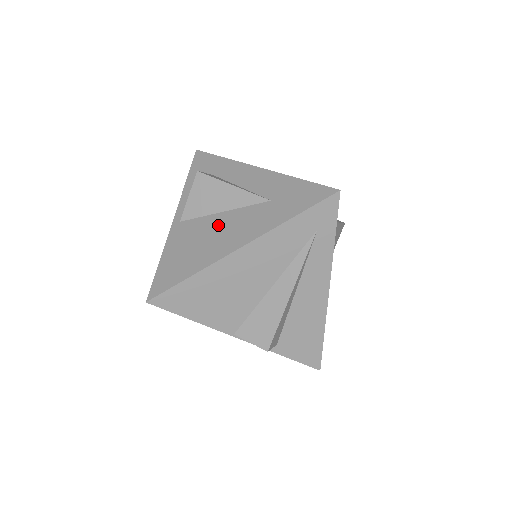
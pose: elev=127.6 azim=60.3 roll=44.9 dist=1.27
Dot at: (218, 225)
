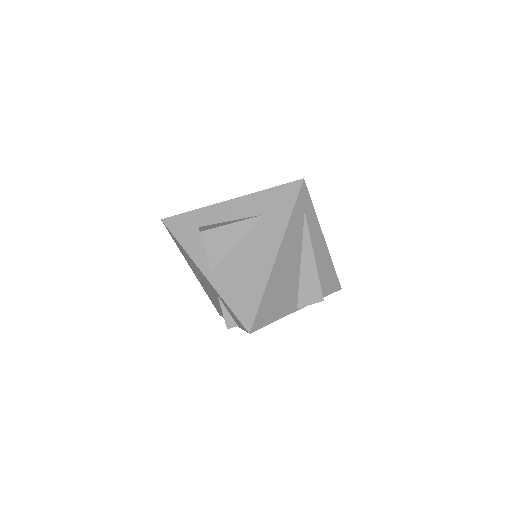
Dot at: (244, 254)
